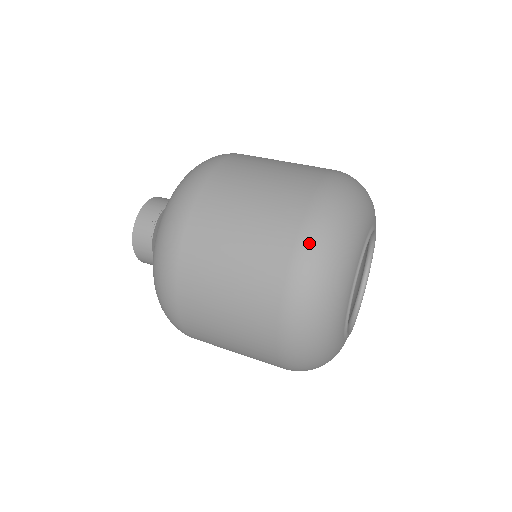
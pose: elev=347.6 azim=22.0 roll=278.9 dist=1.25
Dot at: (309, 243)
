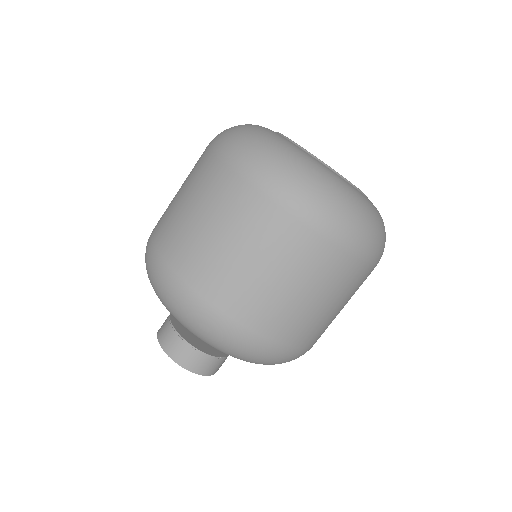
Dot at: occluded
